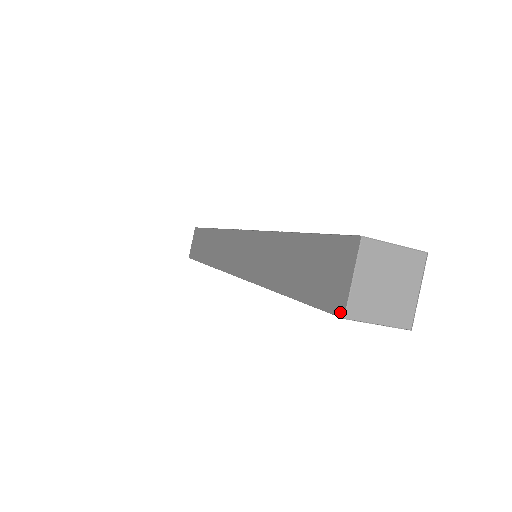
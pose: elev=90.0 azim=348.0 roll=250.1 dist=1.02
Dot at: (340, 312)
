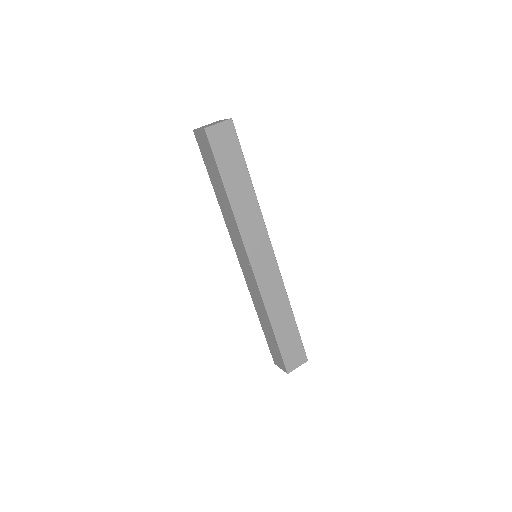
Dot at: (195, 132)
